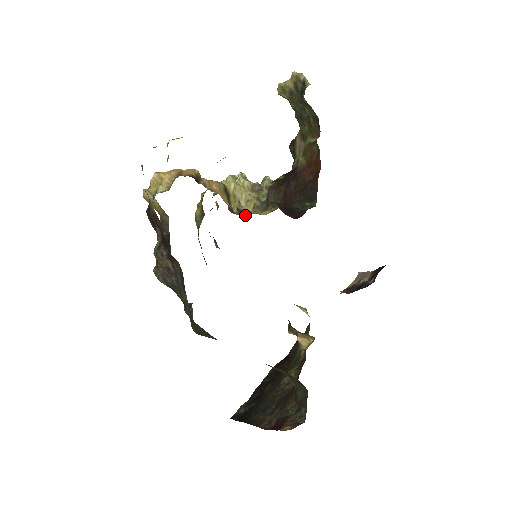
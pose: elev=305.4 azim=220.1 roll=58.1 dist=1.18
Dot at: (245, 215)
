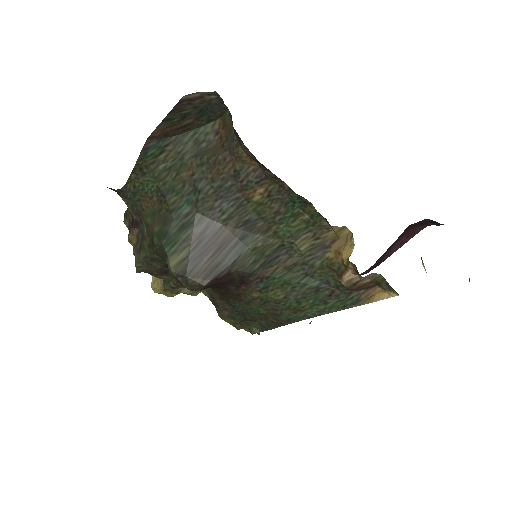
Dot at: occluded
